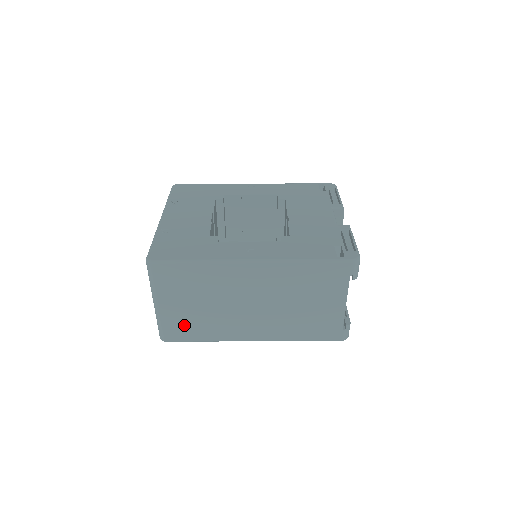
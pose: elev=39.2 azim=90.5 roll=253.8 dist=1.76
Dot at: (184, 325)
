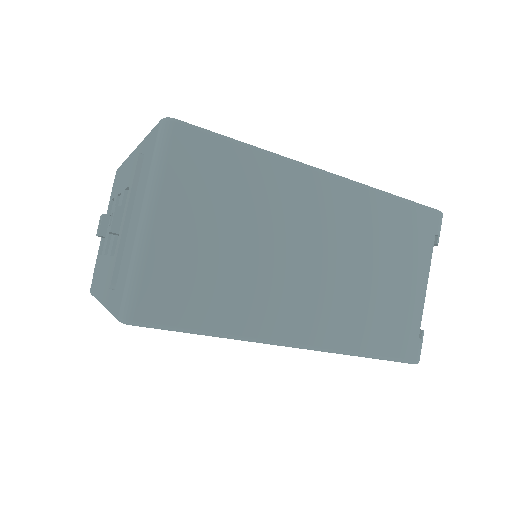
Dot at: (187, 283)
